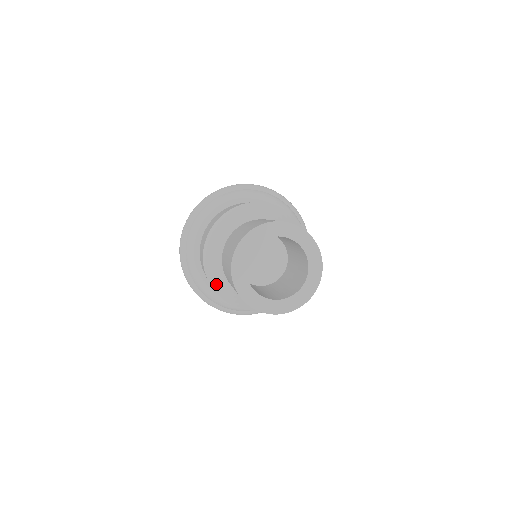
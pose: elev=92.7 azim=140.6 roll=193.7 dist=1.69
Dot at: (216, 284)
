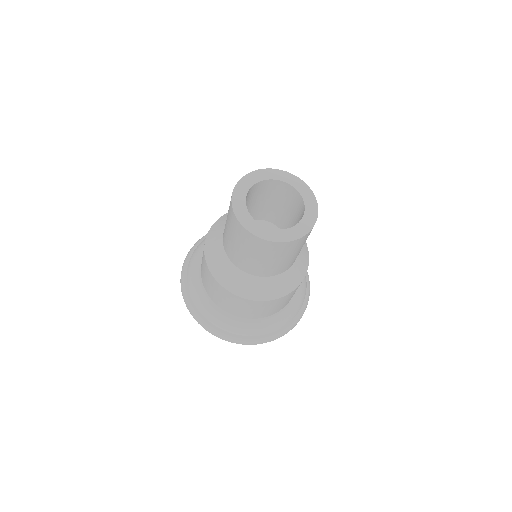
Dot at: (224, 278)
